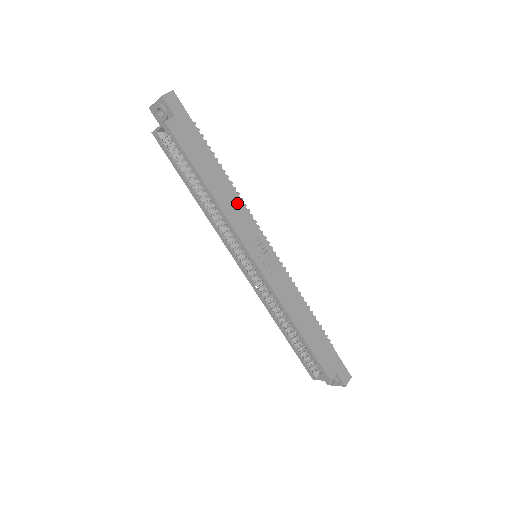
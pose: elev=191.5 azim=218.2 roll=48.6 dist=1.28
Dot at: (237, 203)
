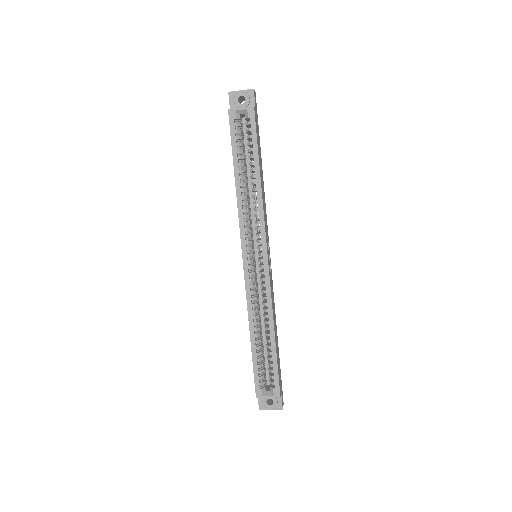
Dot at: occluded
